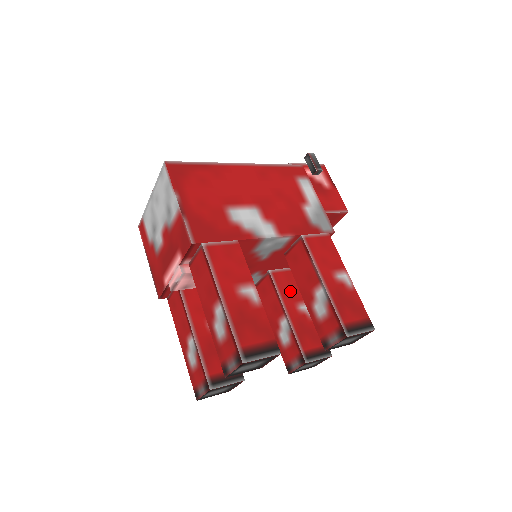
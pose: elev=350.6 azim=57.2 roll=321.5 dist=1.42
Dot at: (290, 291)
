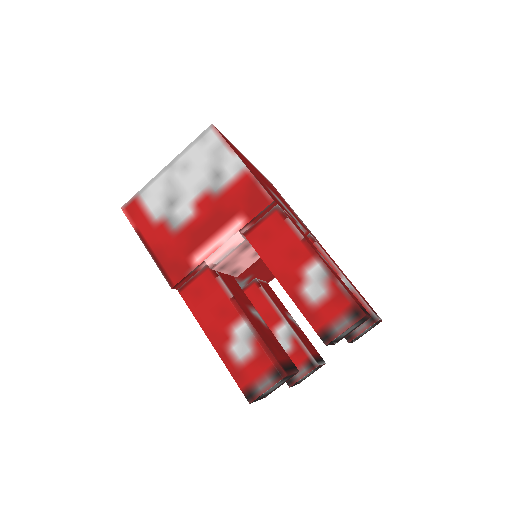
Dot at: (276, 300)
